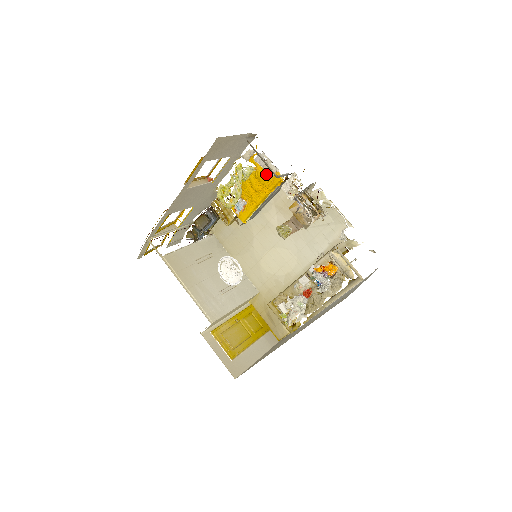
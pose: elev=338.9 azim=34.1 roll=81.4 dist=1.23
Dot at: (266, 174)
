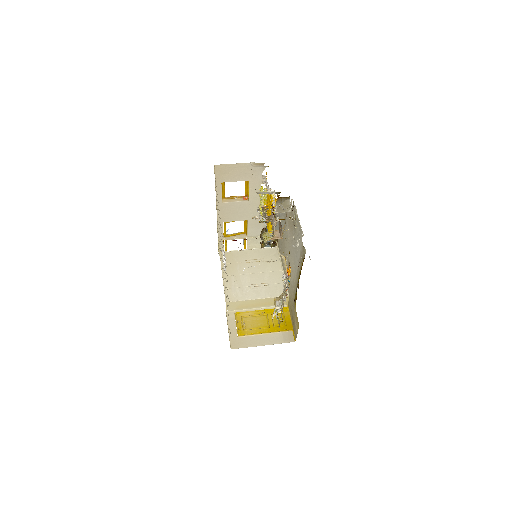
Dot at: occluded
